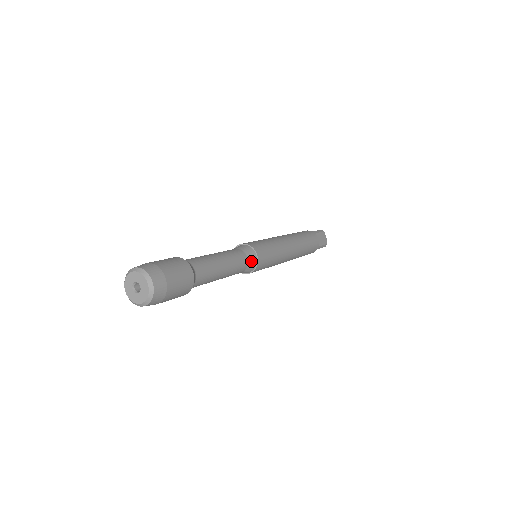
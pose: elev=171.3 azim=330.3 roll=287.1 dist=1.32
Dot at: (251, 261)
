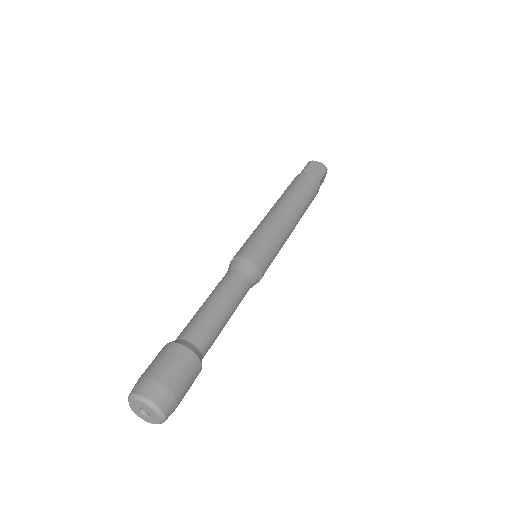
Dot at: (252, 286)
